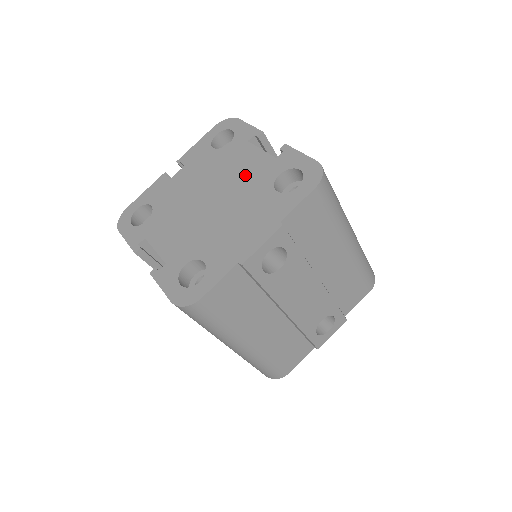
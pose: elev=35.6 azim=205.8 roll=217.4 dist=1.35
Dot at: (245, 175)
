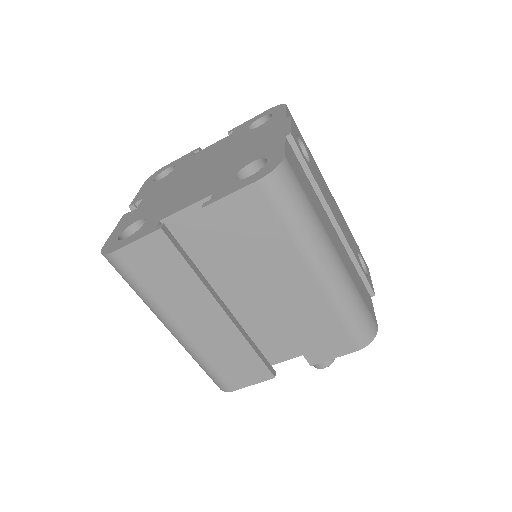
Dot at: (217, 150)
